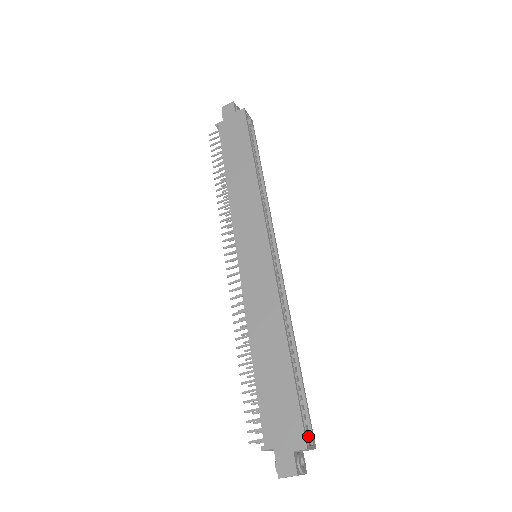
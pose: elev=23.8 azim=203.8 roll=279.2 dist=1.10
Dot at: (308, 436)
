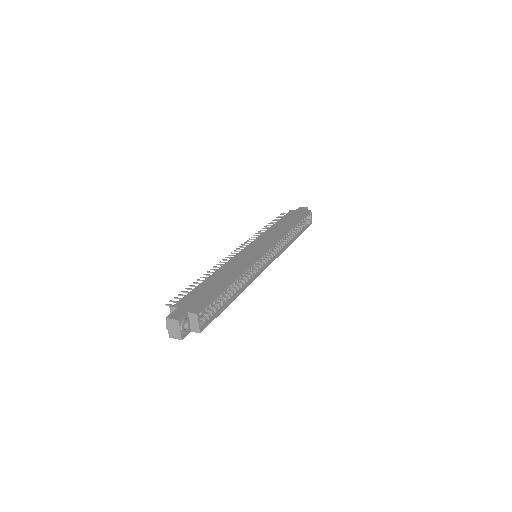
Dot at: (202, 321)
